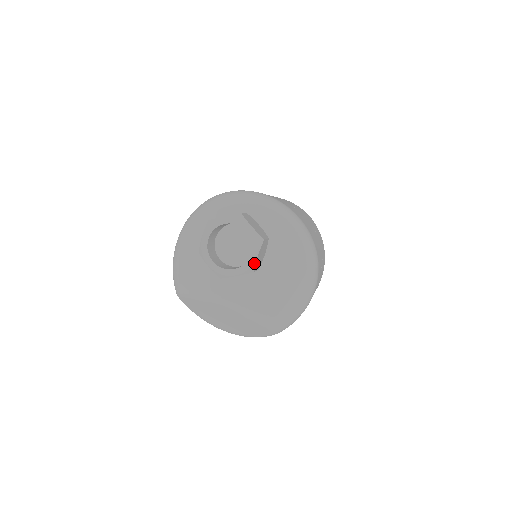
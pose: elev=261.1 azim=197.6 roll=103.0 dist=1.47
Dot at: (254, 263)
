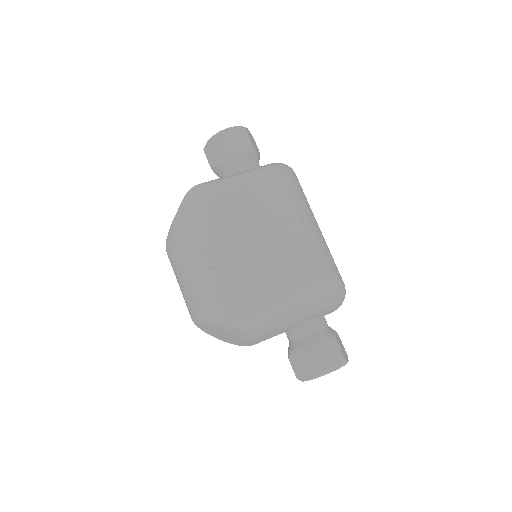
Dot at: (225, 129)
